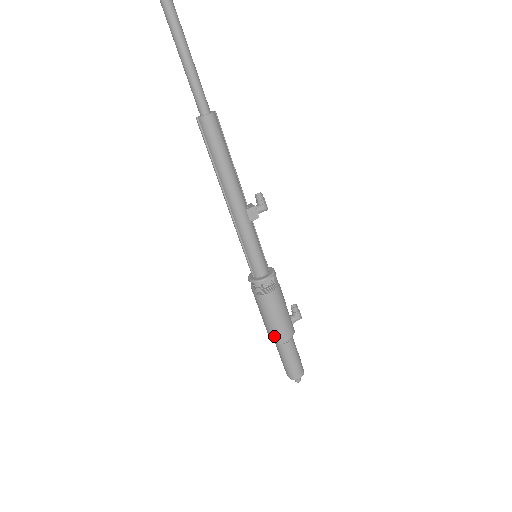
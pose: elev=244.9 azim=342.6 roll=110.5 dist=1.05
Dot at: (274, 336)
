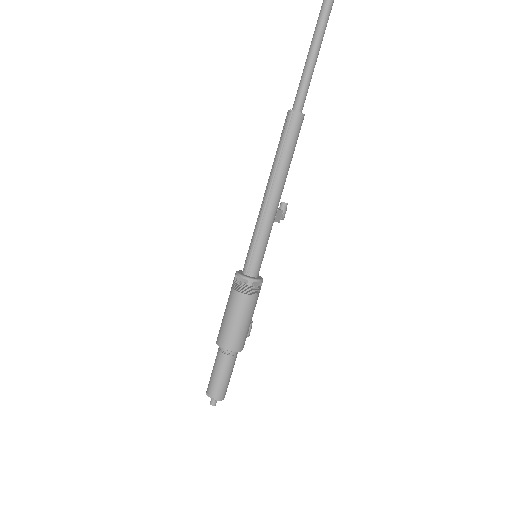
Dot at: (232, 343)
